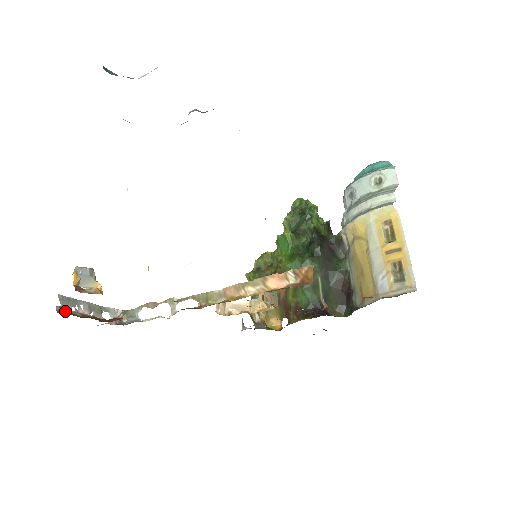
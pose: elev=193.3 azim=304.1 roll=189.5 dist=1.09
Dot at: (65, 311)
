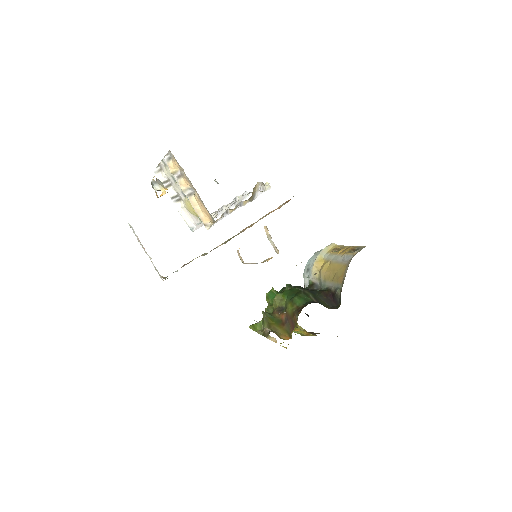
Dot at: occluded
